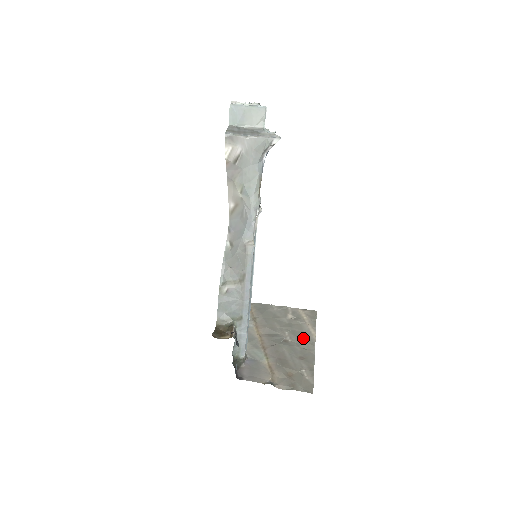
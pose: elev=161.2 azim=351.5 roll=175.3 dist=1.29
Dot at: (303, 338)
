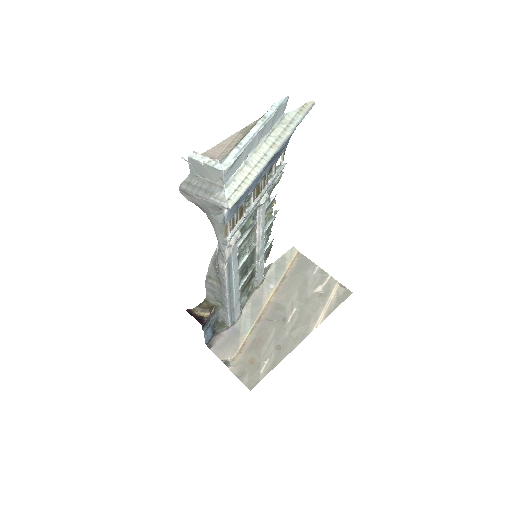
Dot at: (302, 324)
